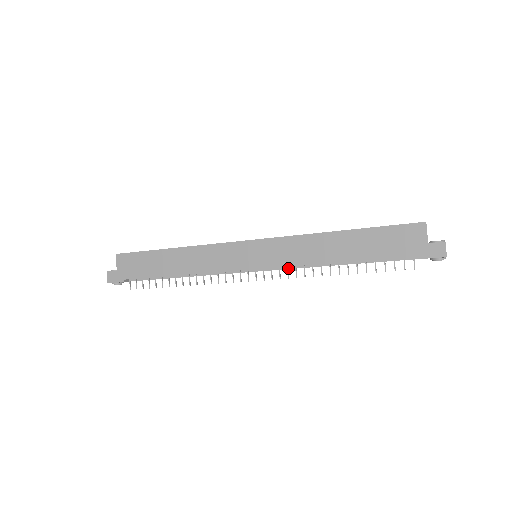
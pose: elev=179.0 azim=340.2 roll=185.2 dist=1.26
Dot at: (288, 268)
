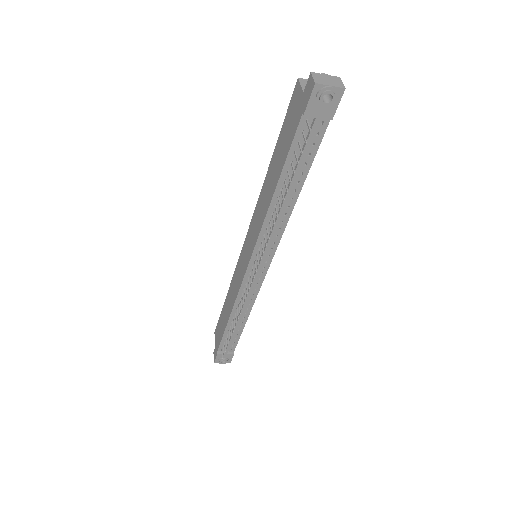
Dot at: occluded
